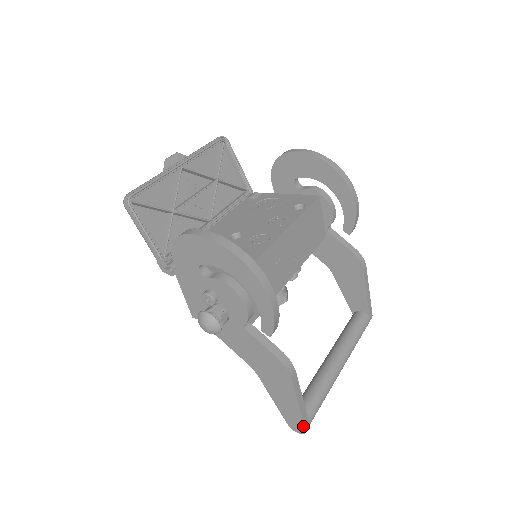
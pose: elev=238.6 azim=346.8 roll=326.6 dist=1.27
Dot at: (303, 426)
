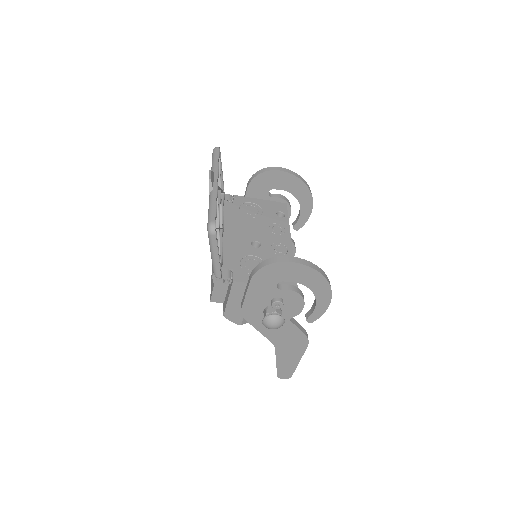
Dot at: (292, 374)
